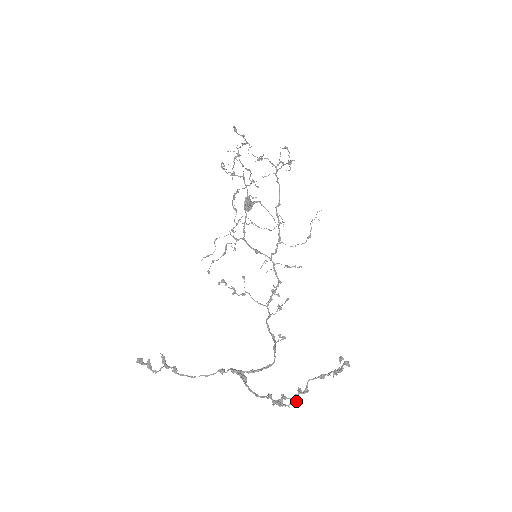
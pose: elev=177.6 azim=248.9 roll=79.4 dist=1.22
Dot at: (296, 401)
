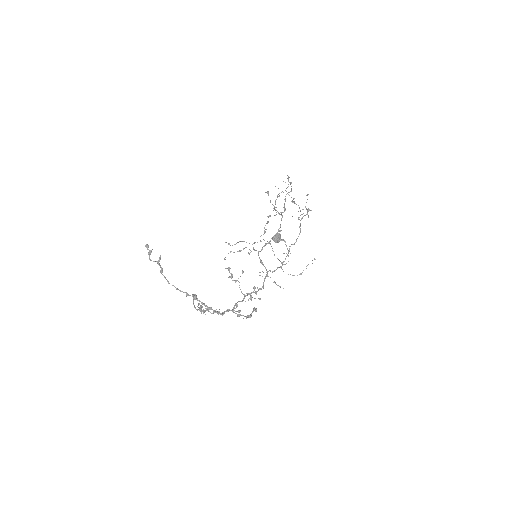
Dot at: (211, 307)
